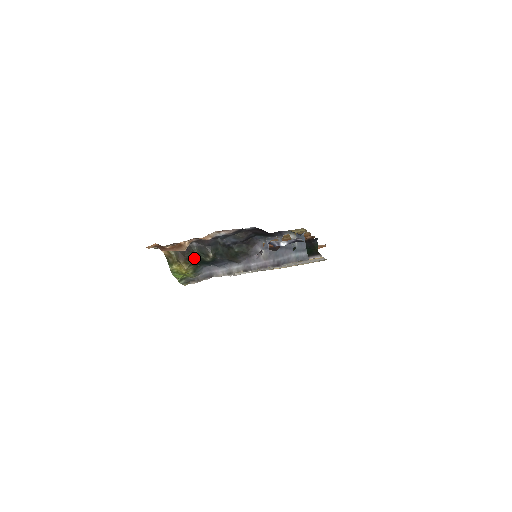
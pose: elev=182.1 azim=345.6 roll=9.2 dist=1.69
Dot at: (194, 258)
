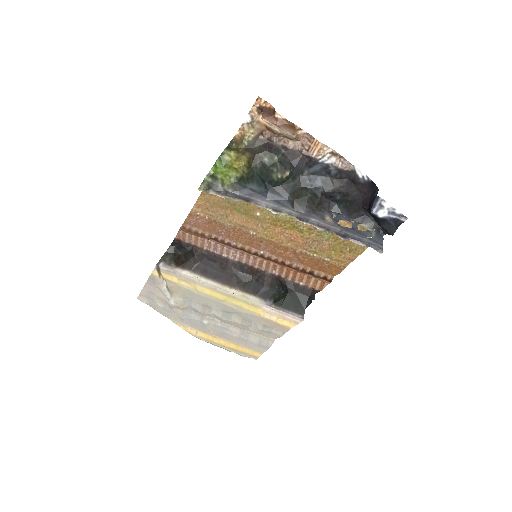
Dot at: (261, 165)
